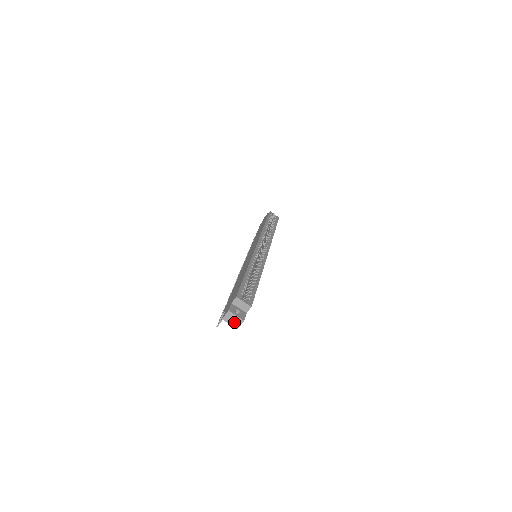
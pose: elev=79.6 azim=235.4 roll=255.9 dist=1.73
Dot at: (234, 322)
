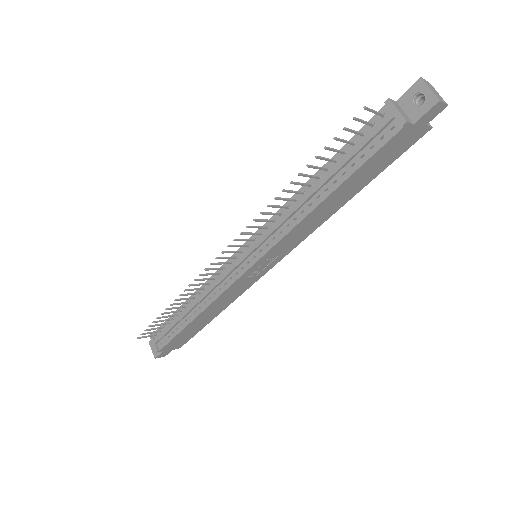
Dot at: (436, 94)
